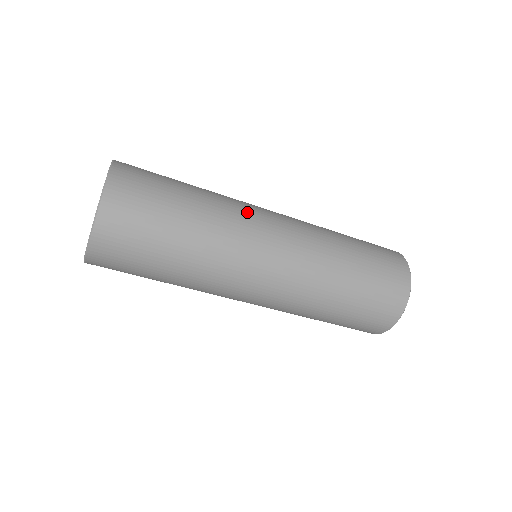
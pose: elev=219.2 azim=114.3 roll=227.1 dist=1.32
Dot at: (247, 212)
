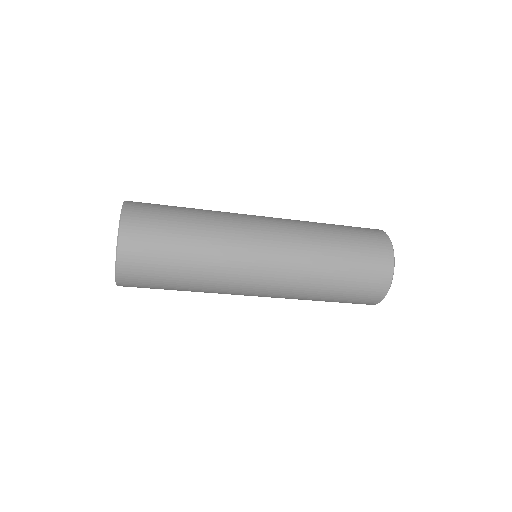
Dot at: occluded
